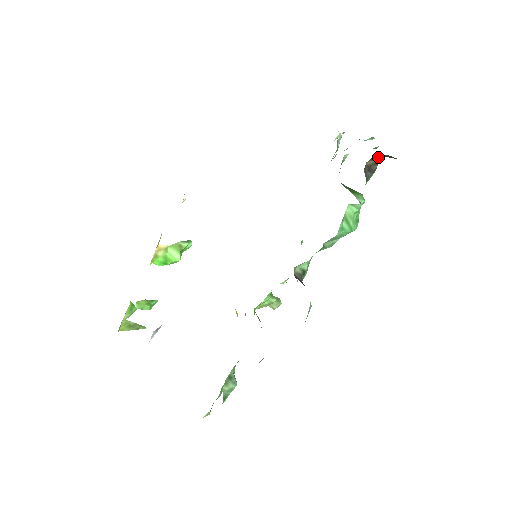
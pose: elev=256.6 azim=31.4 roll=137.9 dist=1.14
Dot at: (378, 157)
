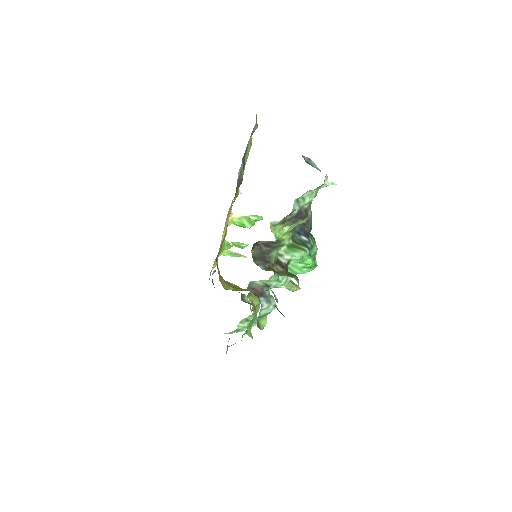
Dot at: (268, 241)
